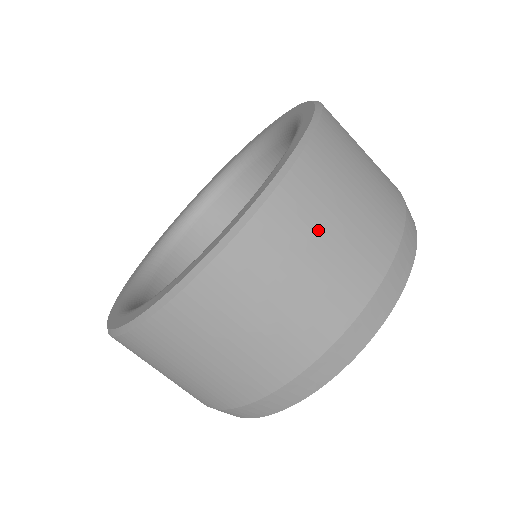
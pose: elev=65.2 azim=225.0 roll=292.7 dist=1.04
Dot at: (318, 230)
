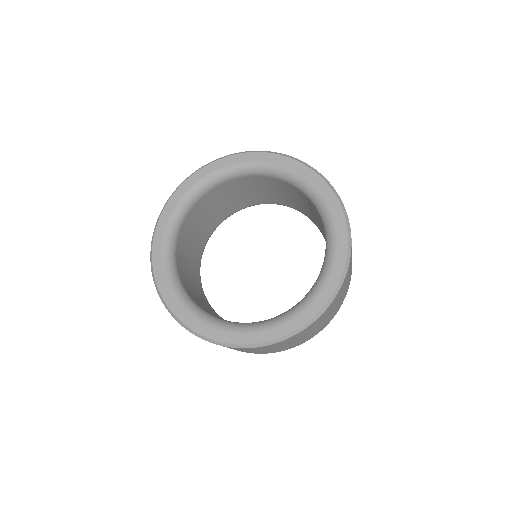
Dot at: occluded
